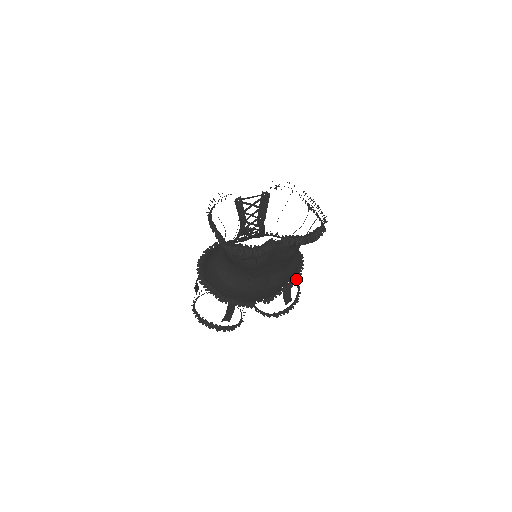
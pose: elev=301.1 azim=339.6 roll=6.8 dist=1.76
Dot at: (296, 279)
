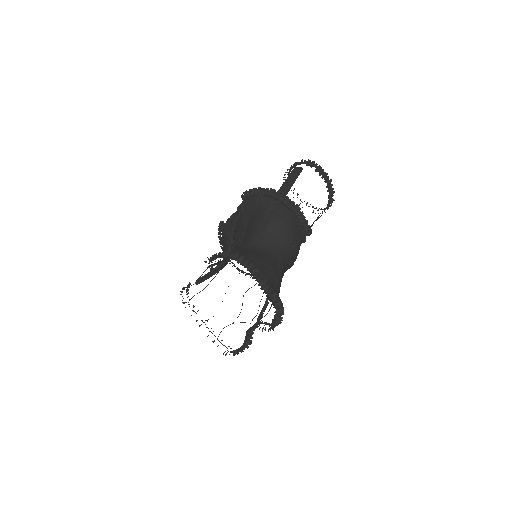
Dot at: (308, 233)
